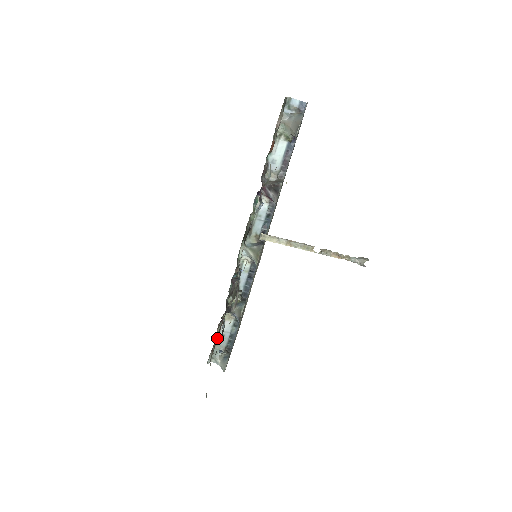
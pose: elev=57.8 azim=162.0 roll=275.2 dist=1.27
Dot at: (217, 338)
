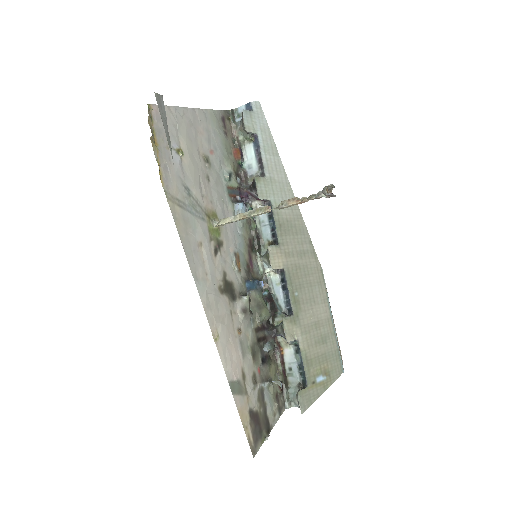
Dot at: (286, 374)
